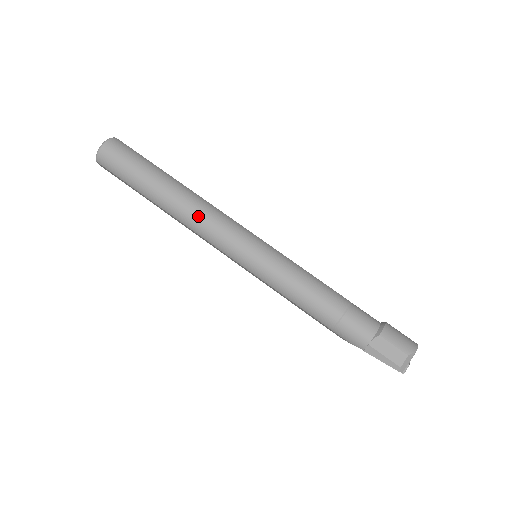
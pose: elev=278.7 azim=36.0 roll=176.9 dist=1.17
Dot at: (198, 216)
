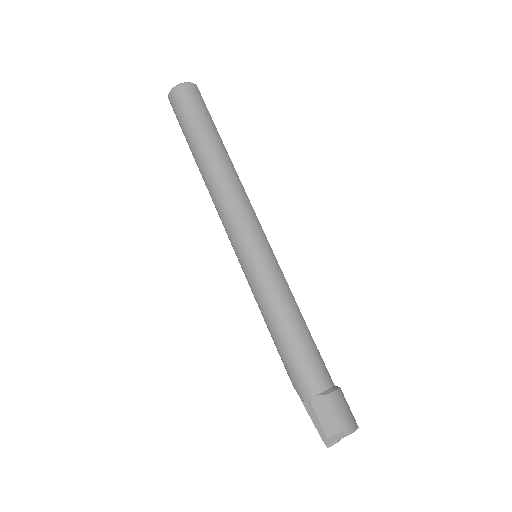
Dot at: (224, 190)
